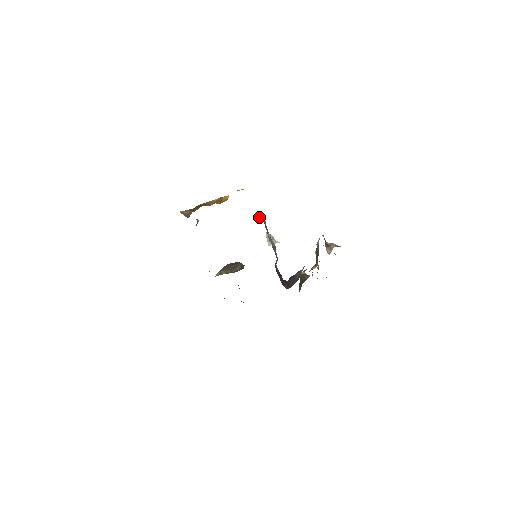
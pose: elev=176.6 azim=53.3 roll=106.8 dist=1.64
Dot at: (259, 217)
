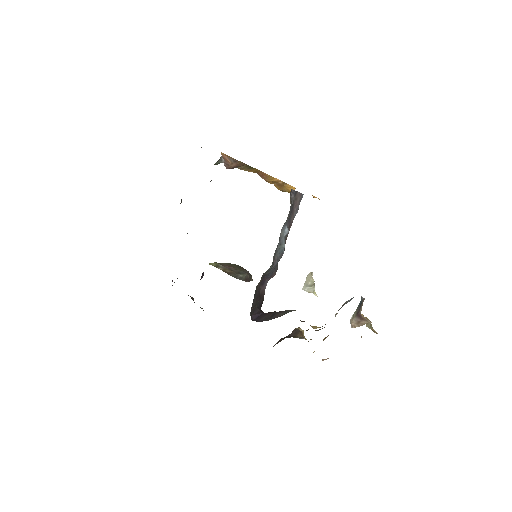
Dot at: (291, 194)
